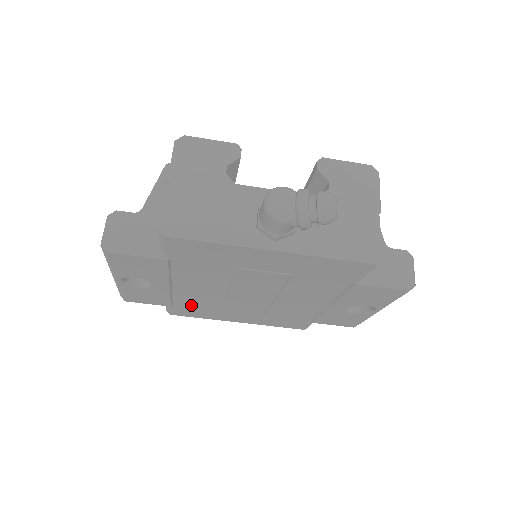
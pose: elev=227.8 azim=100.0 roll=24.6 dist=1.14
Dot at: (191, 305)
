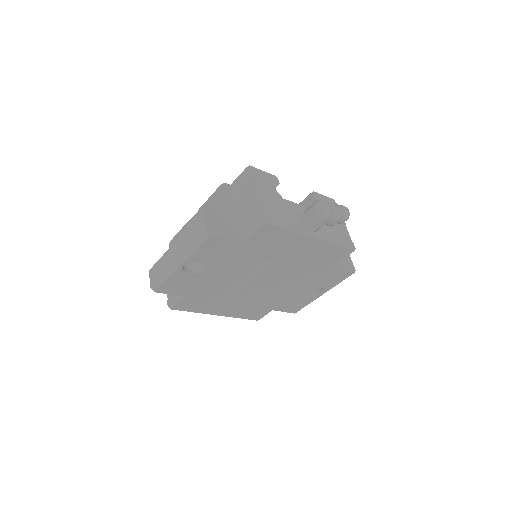
Dot at: (203, 295)
